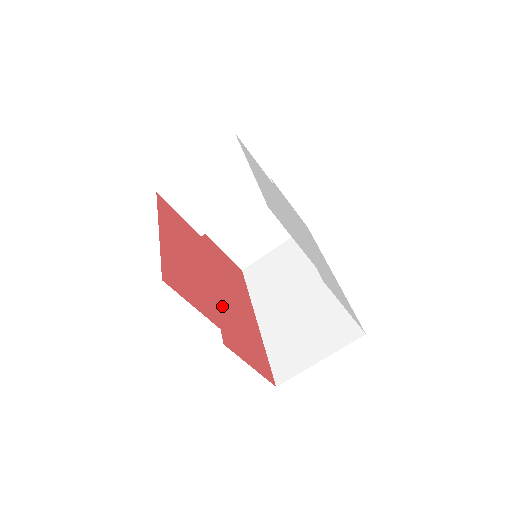
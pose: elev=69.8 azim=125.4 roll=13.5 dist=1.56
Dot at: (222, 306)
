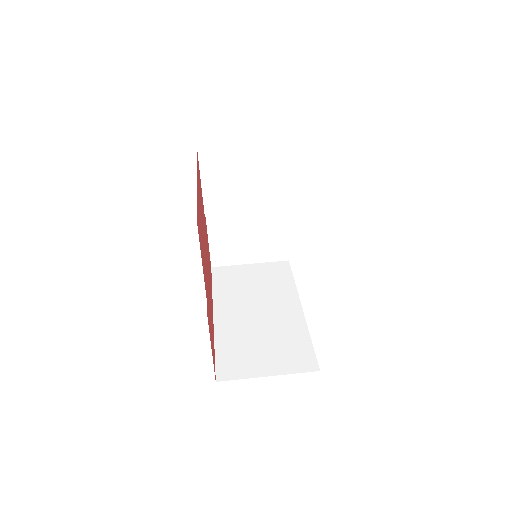
Dot at: (207, 282)
